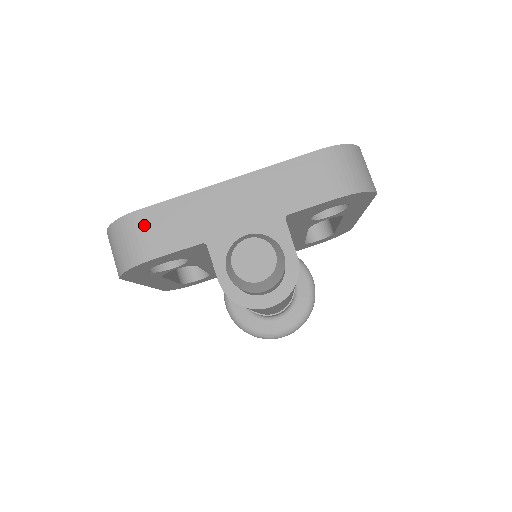
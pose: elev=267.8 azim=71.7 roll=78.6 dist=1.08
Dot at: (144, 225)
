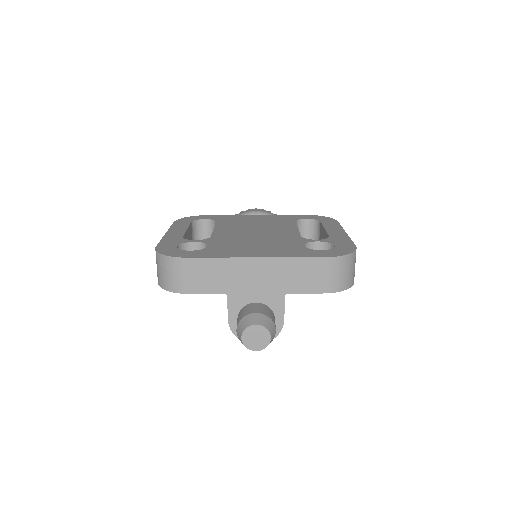
Dot at: (187, 270)
